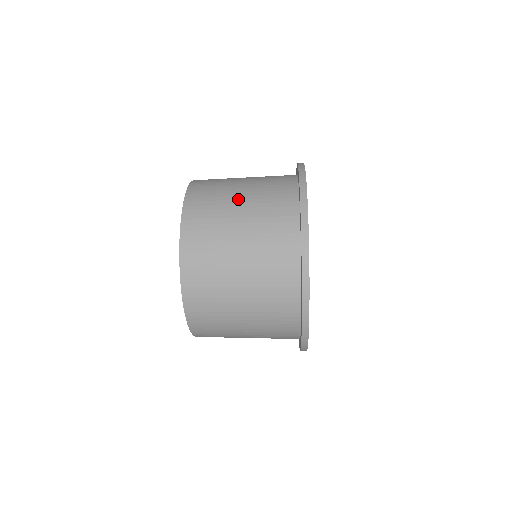
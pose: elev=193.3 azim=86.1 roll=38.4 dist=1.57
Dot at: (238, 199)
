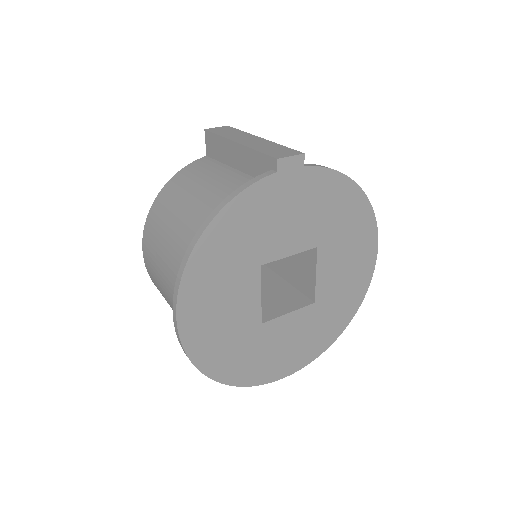
Dot at: occluded
